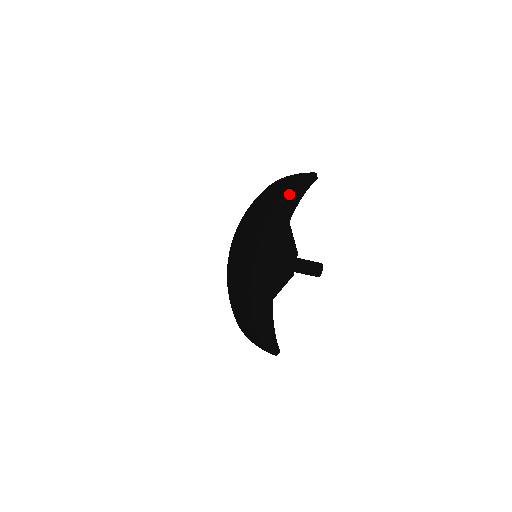
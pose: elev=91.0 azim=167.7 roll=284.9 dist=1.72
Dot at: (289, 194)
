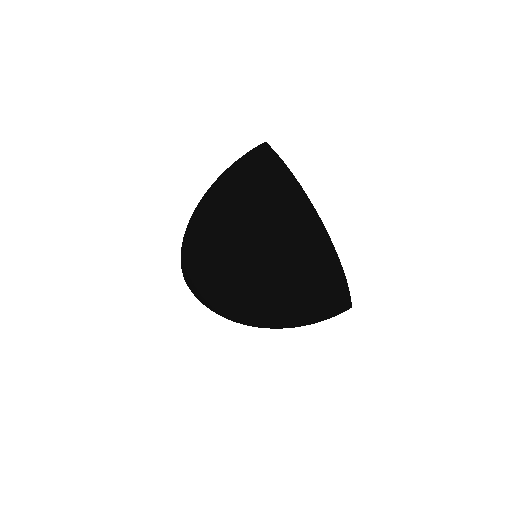
Dot at: (275, 169)
